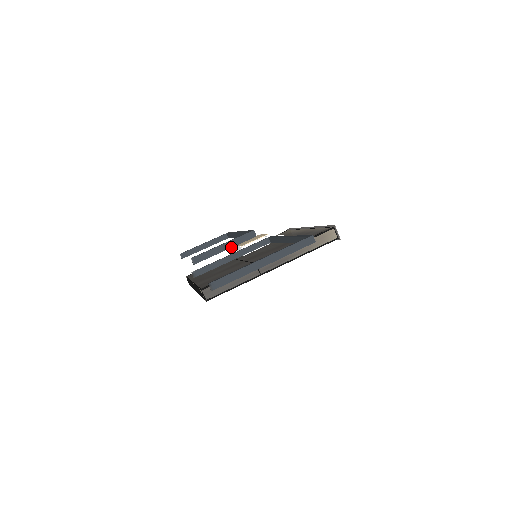
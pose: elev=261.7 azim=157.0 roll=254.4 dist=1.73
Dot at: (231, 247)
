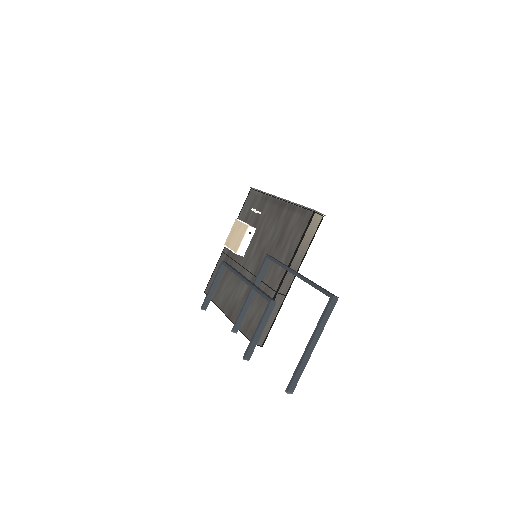
Dot at: occluded
